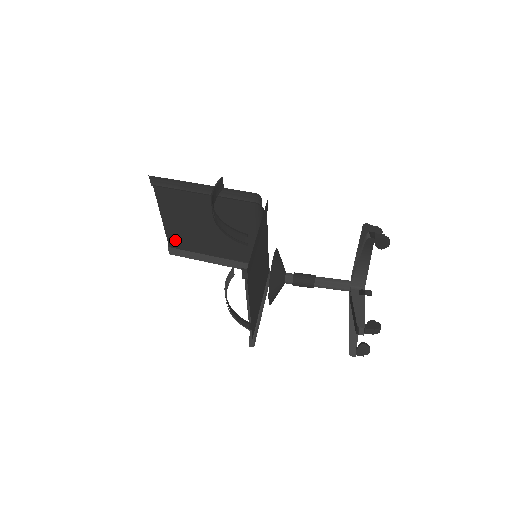
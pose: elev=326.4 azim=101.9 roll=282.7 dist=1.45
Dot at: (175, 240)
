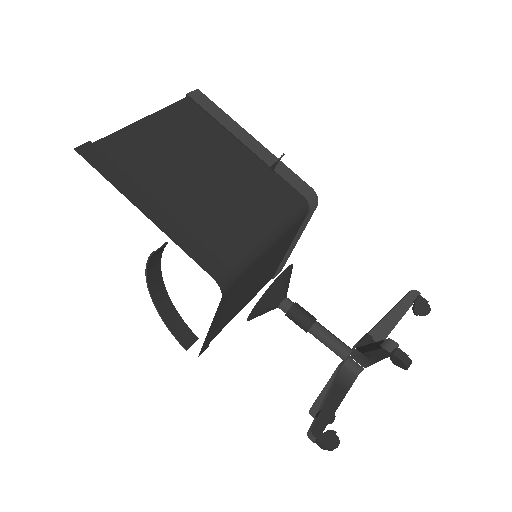
Dot at: (186, 114)
